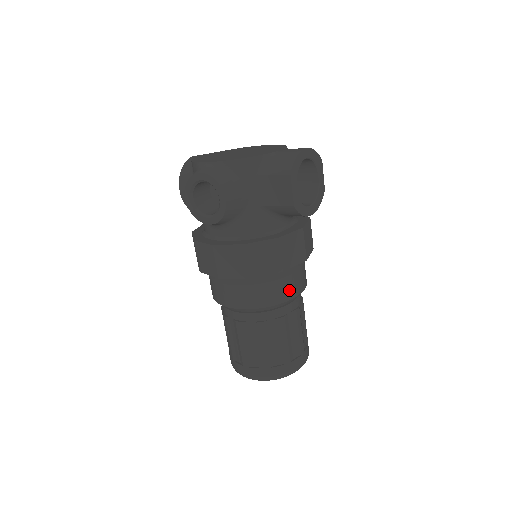
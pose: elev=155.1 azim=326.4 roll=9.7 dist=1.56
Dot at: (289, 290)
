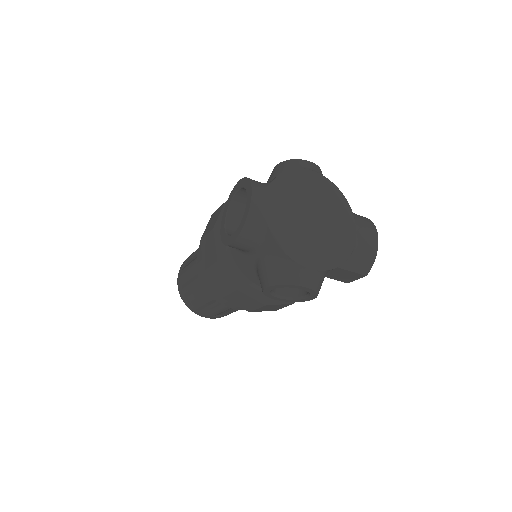
Dot at: occluded
